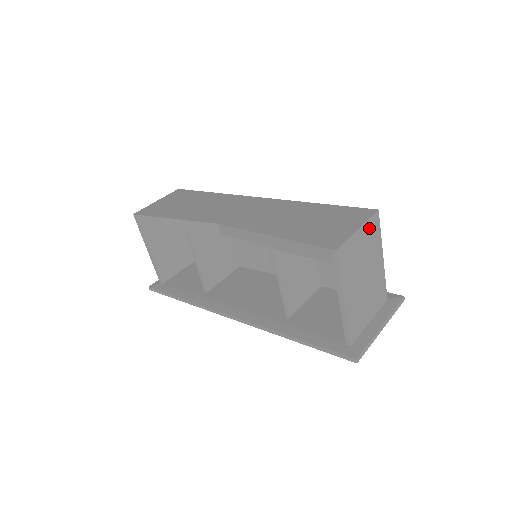
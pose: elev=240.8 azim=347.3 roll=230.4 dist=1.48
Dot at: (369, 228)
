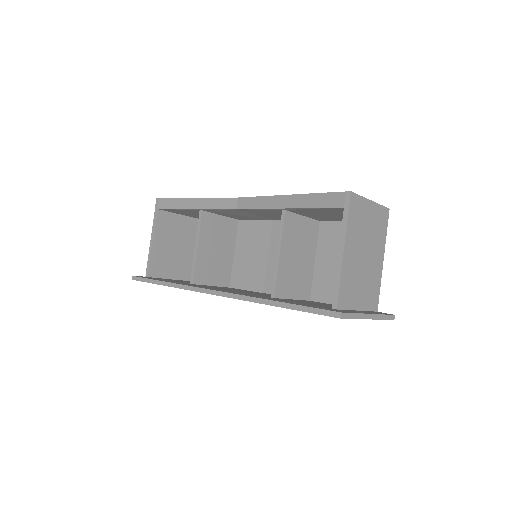
Dot at: (379, 213)
